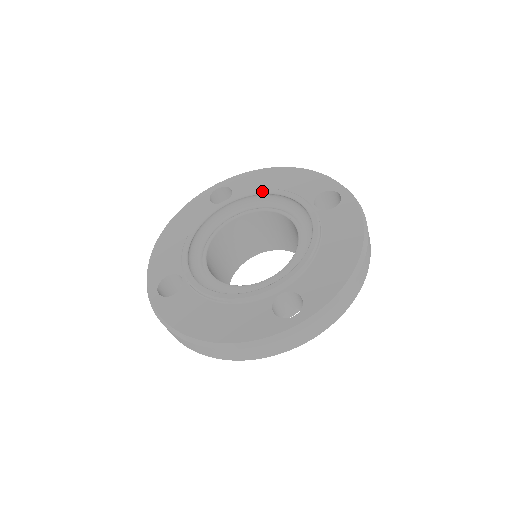
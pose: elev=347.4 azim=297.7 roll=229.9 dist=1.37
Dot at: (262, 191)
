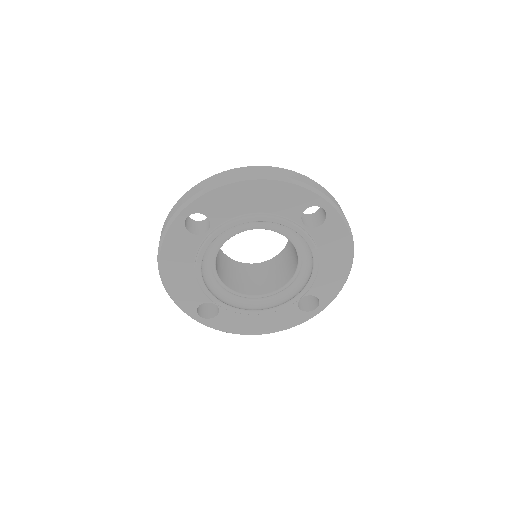
Dot at: (247, 222)
